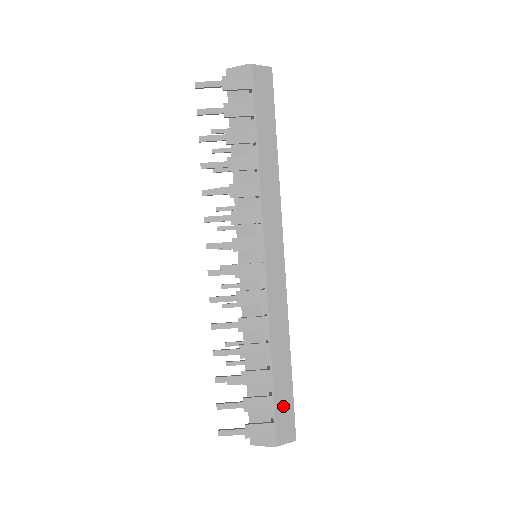
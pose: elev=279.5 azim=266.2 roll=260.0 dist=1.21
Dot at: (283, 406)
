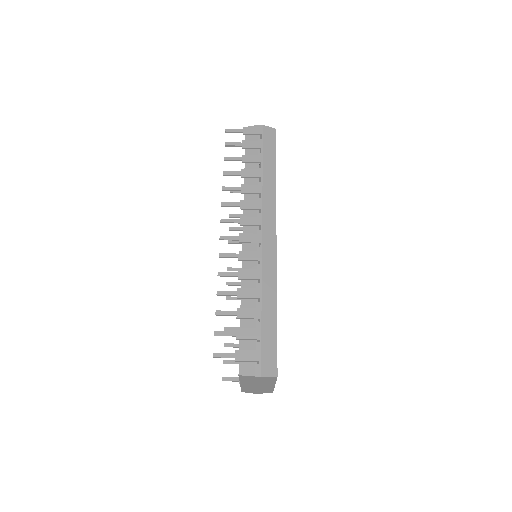
Dot at: (268, 345)
